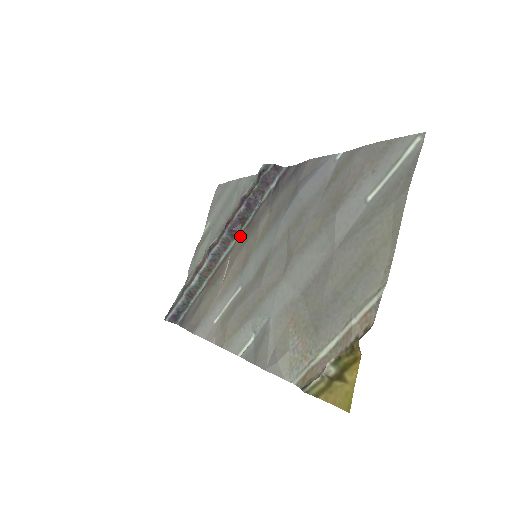
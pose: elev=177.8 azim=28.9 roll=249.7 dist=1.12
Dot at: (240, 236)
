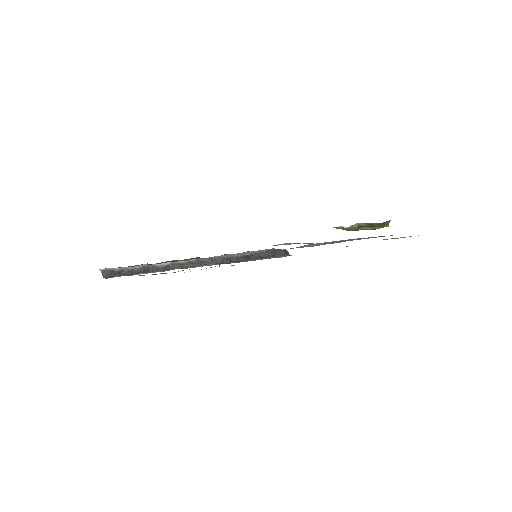
Dot at: occluded
